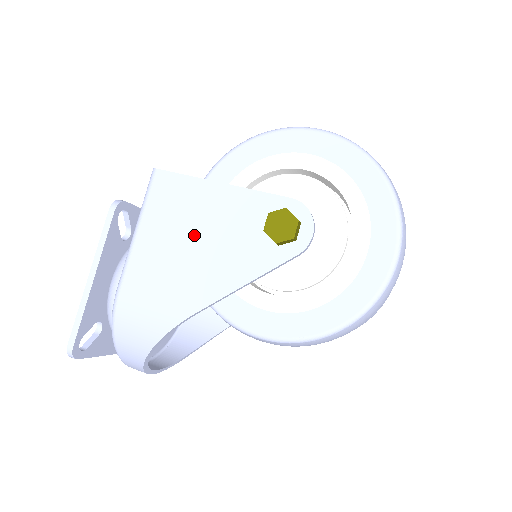
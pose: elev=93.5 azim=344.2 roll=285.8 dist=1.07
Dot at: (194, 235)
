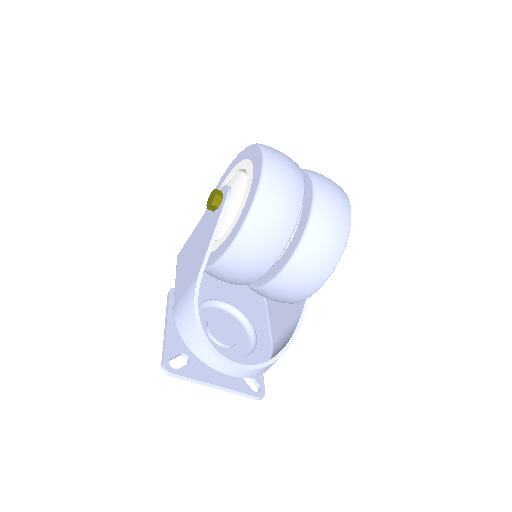
Dot at: (193, 252)
